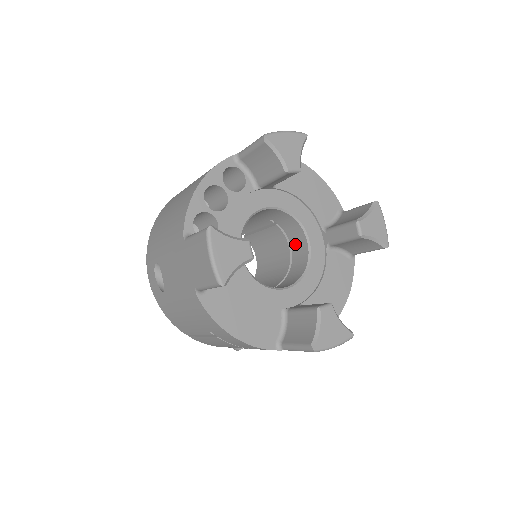
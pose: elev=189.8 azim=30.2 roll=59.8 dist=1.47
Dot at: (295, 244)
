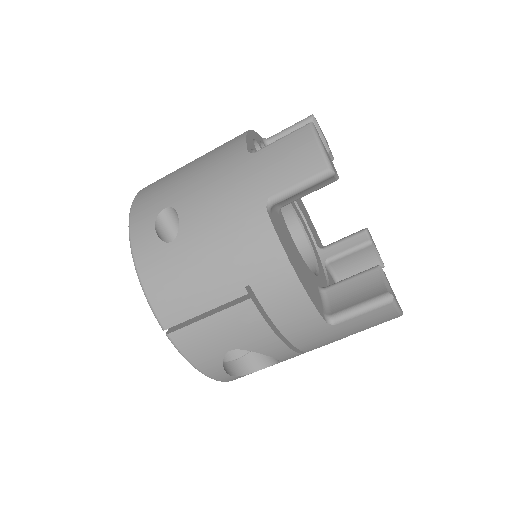
Dot at: occluded
